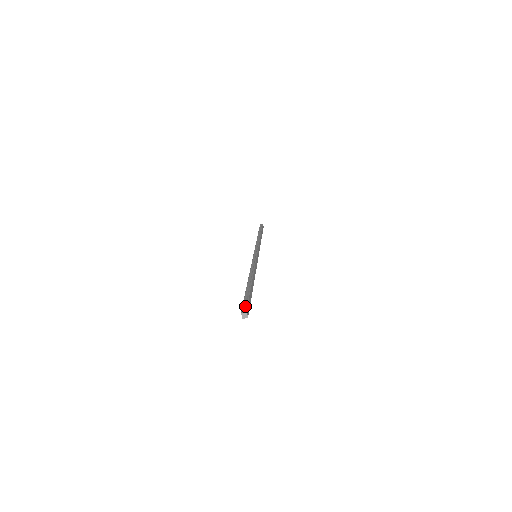
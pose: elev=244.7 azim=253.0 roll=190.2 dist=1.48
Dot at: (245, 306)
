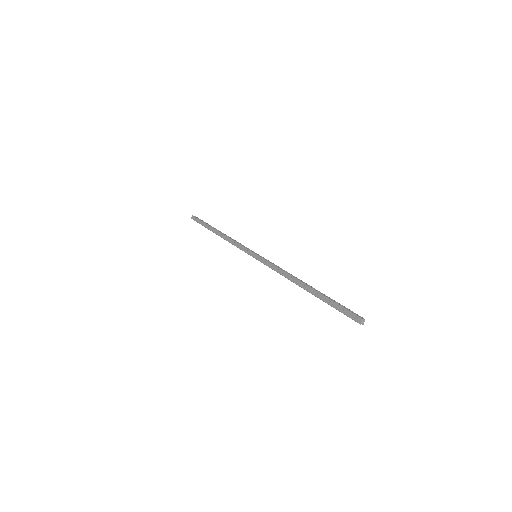
Dot at: (354, 313)
